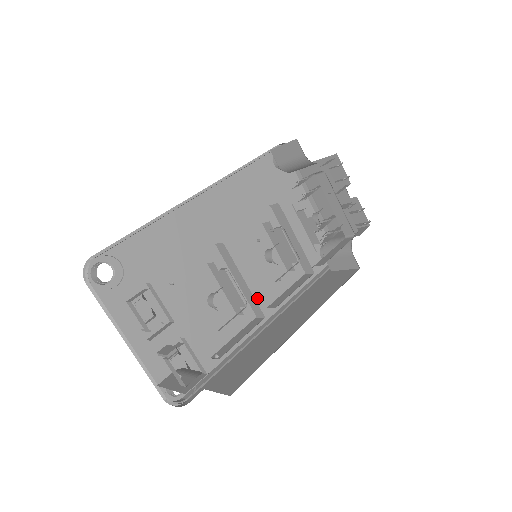
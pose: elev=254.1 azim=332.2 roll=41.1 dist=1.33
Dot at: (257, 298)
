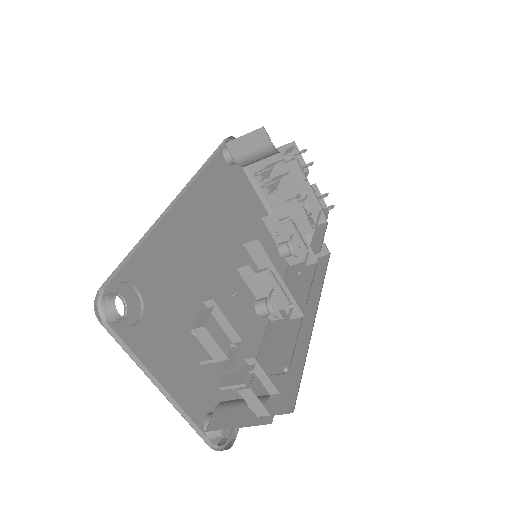
Dot at: (248, 305)
